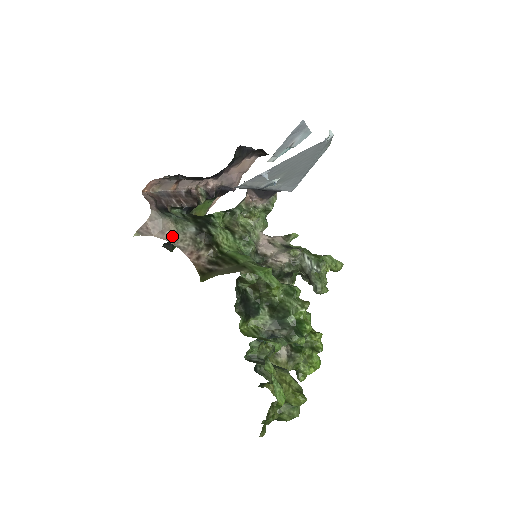
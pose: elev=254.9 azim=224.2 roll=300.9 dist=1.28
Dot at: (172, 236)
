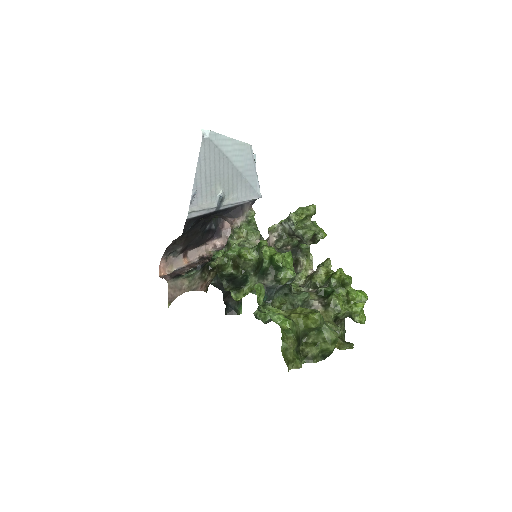
Dot at: (188, 287)
